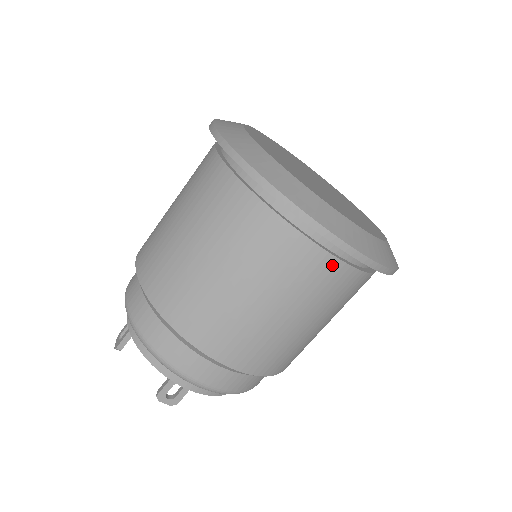
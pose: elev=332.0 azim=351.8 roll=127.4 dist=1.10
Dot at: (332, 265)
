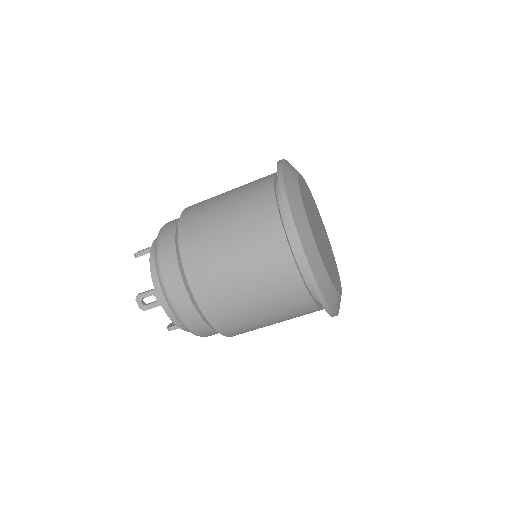
Dot at: (292, 271)
